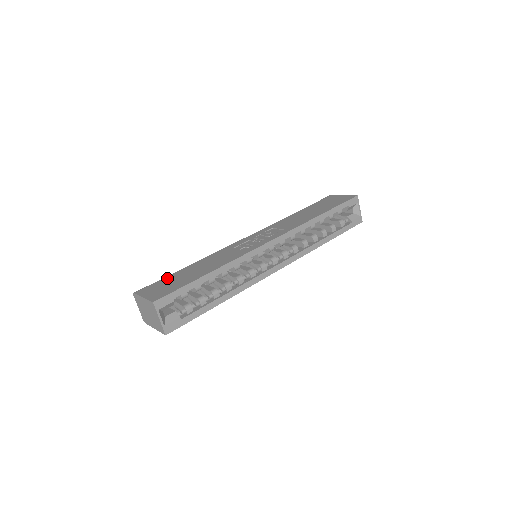
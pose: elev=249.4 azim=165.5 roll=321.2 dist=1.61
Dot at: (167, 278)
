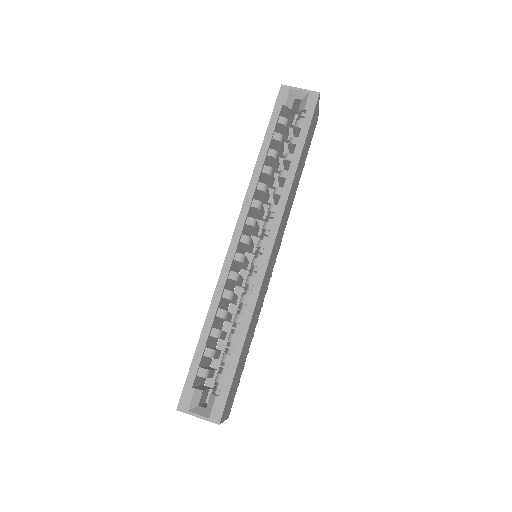
Dot at: occluded
